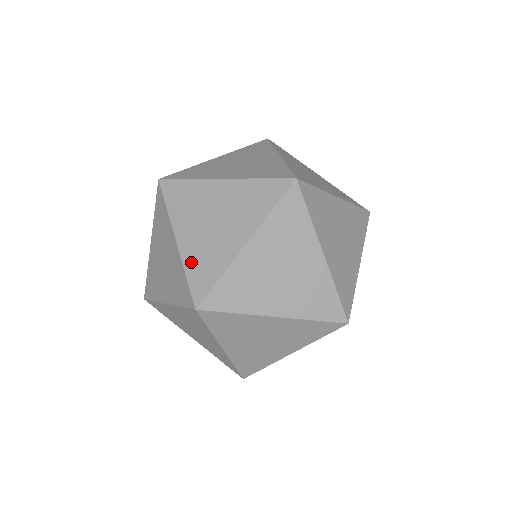
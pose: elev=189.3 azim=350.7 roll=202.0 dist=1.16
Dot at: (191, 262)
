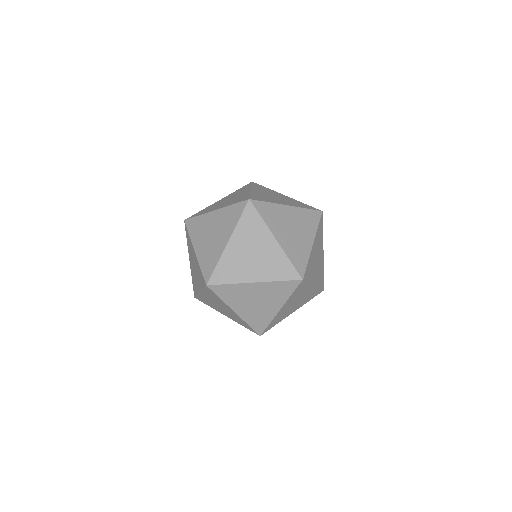
Dot at: (249, 320)
